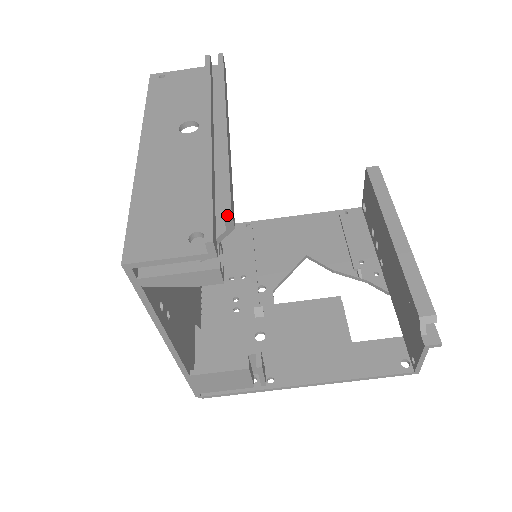
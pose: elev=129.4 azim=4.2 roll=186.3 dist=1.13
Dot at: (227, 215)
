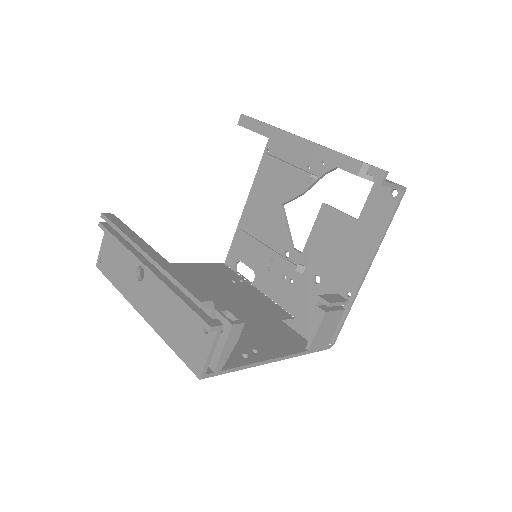
Dot at: (200, 306)
